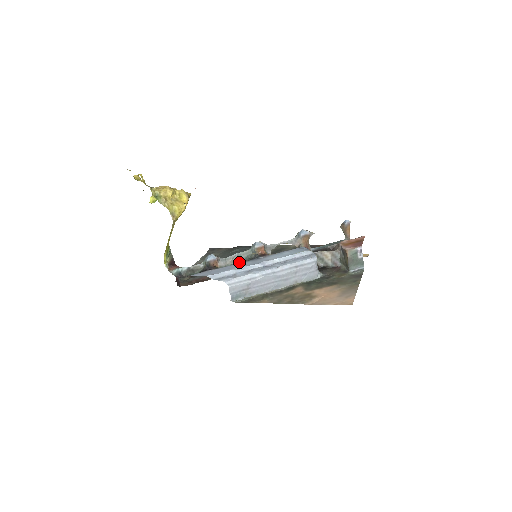
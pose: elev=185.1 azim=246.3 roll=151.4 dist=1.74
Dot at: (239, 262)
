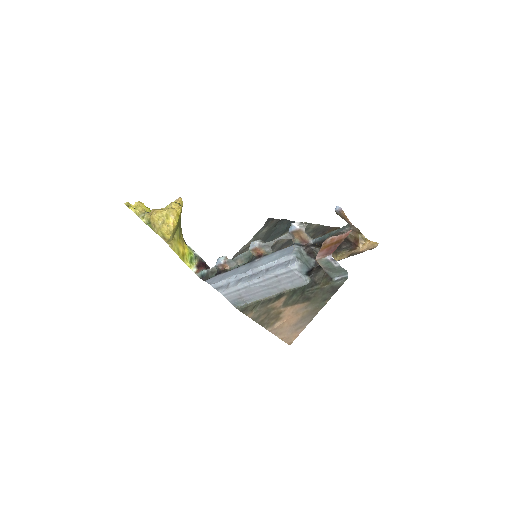
Dot at: (245, 262)
